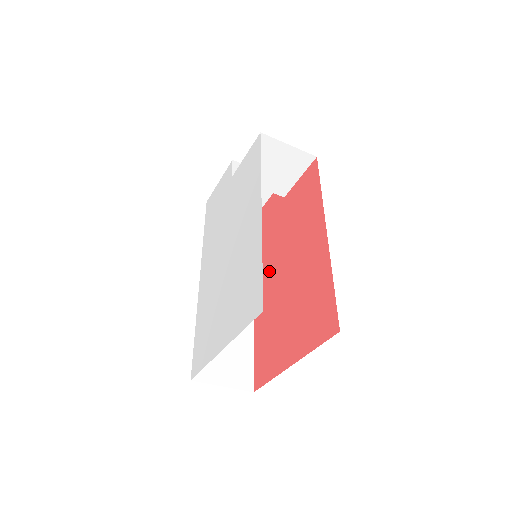
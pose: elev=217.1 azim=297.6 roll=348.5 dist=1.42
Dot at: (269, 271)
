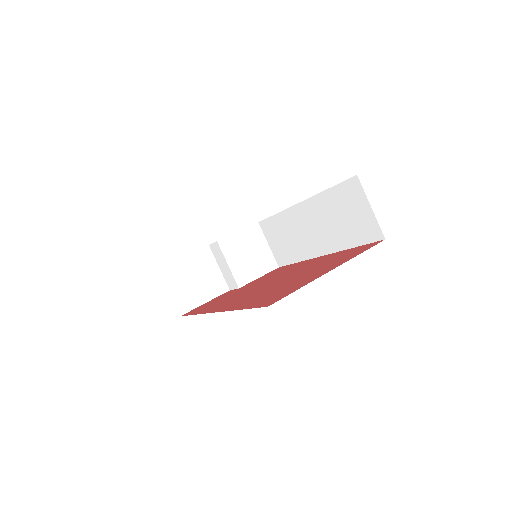
Dot at: (240, 297)
